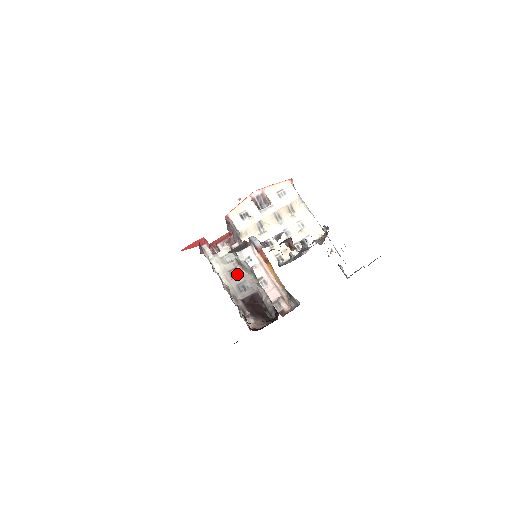
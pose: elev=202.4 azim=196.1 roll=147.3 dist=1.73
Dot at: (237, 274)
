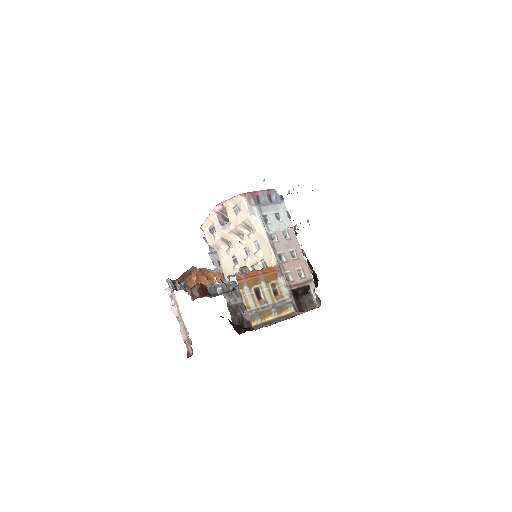
Dot at: occluded
